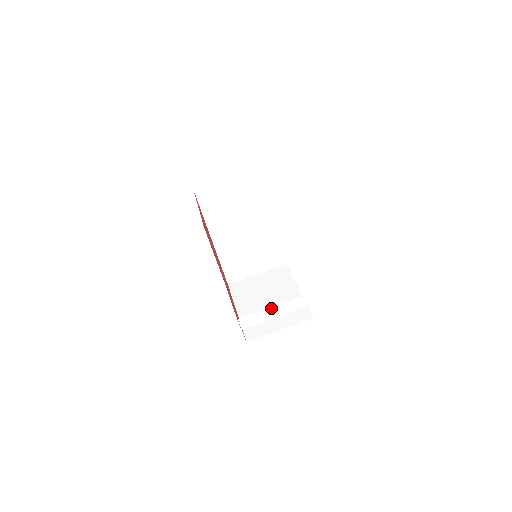
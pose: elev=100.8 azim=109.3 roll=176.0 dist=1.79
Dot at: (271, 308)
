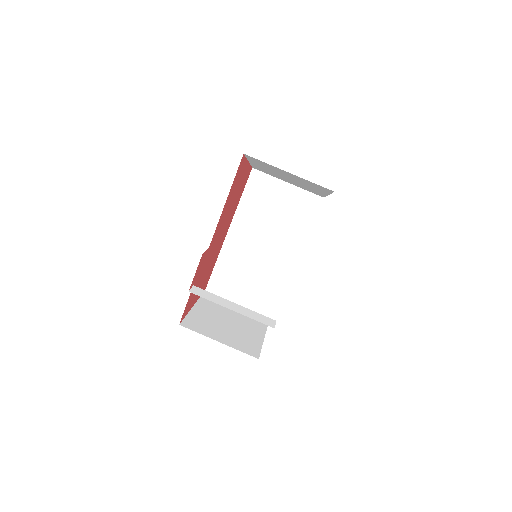
Dot at: occluded
